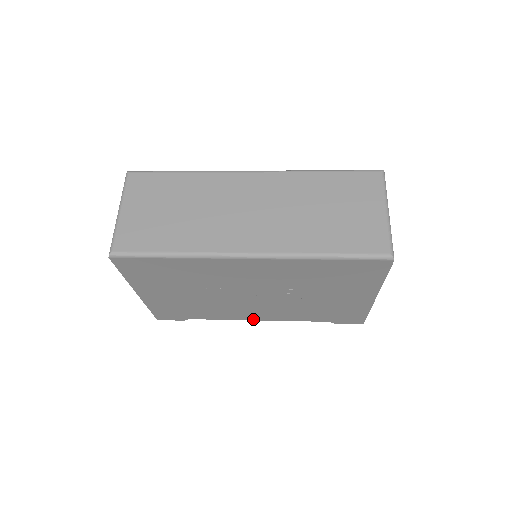
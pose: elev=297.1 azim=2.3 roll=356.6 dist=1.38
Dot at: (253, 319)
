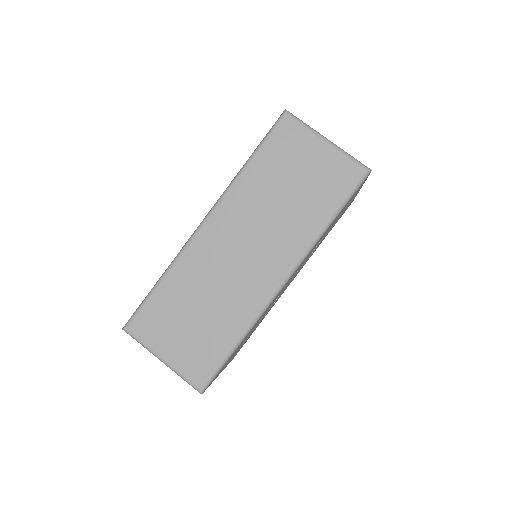
Dot at: occluded
